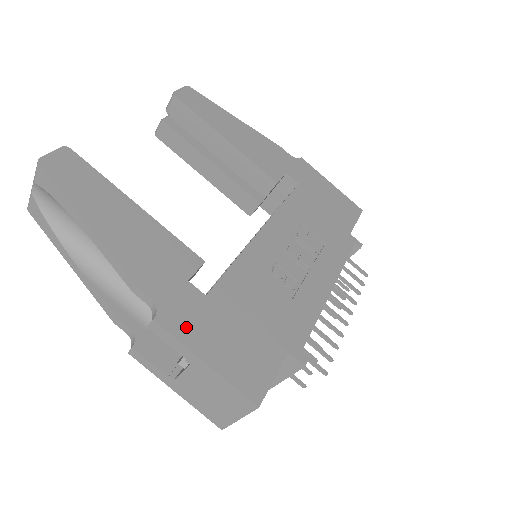
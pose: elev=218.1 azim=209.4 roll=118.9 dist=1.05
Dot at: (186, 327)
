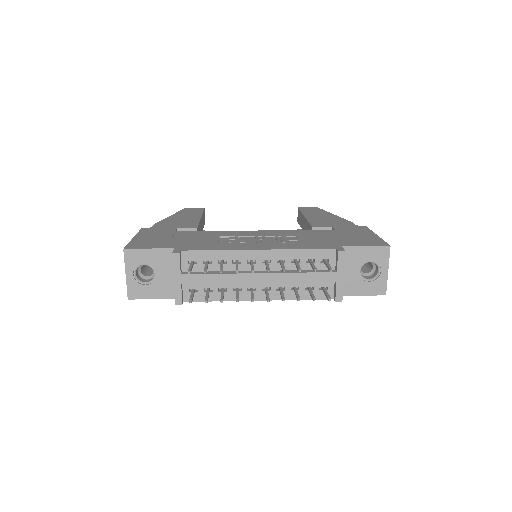
Dot at: (148, 232)
